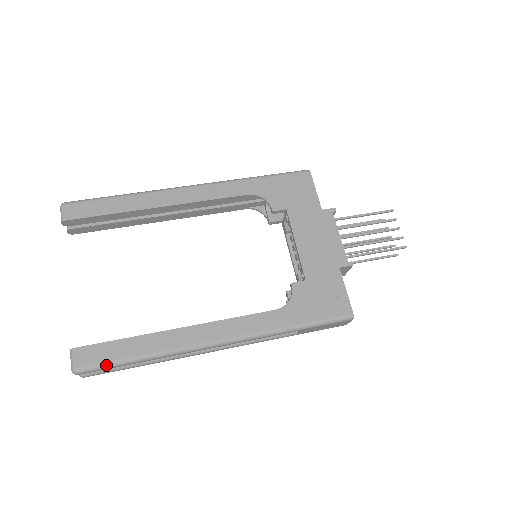
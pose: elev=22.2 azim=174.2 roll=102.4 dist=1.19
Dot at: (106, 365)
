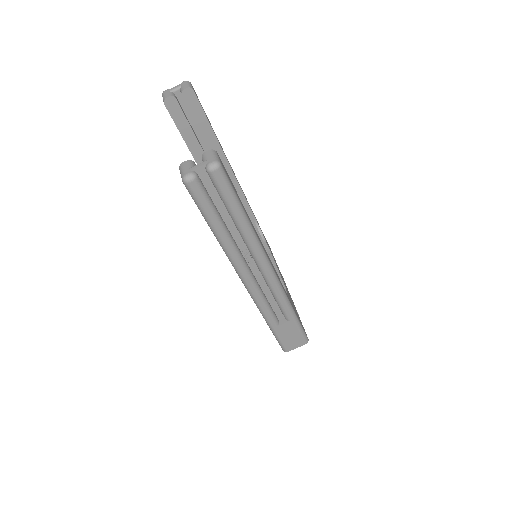
Dot at: (233, 191)
